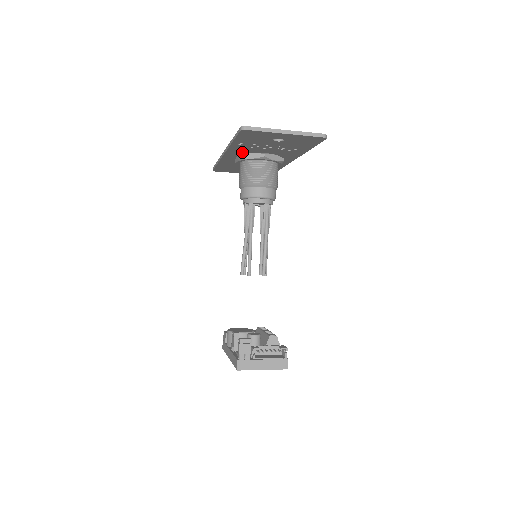
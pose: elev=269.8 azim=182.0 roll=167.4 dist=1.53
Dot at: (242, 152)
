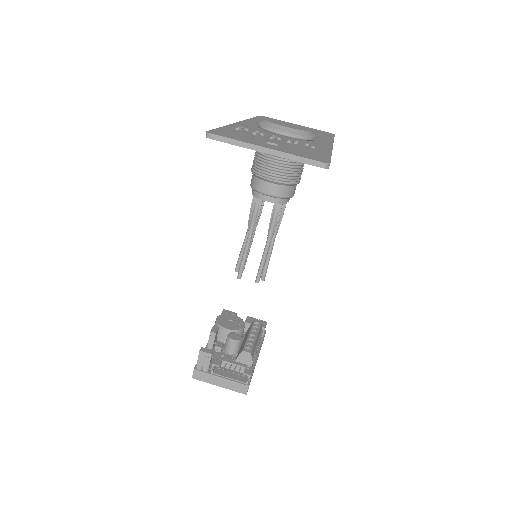
Dot at: occluded
